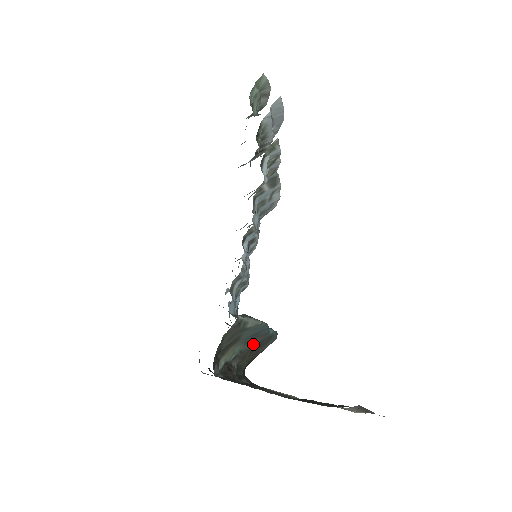
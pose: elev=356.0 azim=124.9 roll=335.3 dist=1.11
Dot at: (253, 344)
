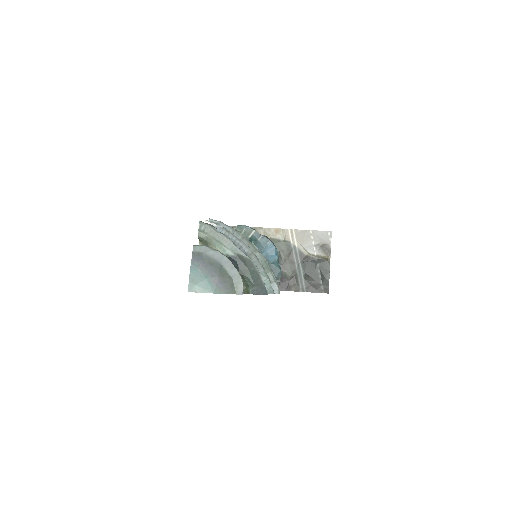
Dot at: occluded
